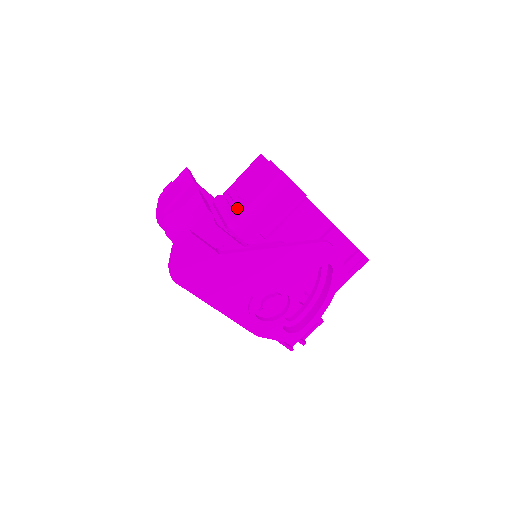
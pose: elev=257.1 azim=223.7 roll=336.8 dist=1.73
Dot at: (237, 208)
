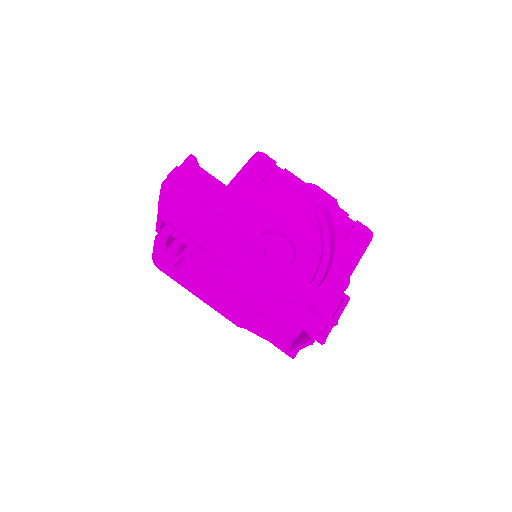
Dot at: occluded
